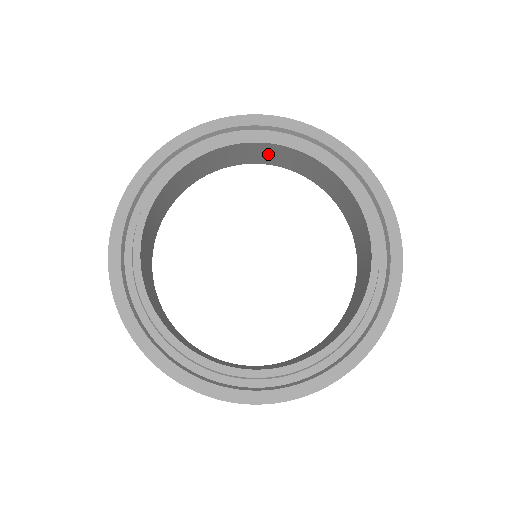
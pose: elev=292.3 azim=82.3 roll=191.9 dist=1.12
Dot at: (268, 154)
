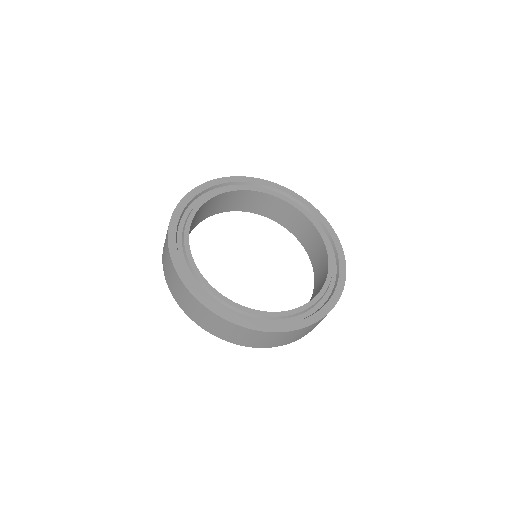
Dot at: (211, 207)
